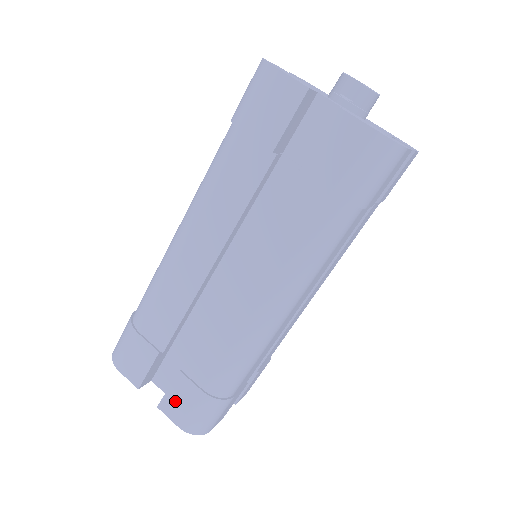
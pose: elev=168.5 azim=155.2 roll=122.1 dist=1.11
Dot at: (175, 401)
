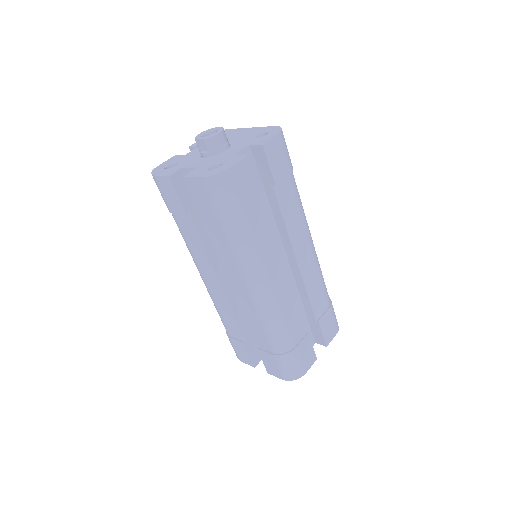
Dot at: (270, 366)
